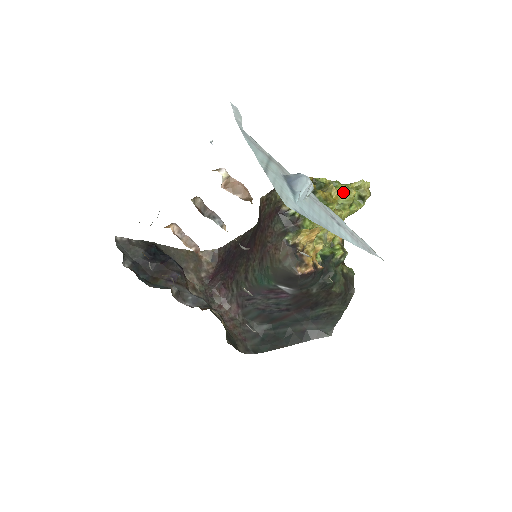
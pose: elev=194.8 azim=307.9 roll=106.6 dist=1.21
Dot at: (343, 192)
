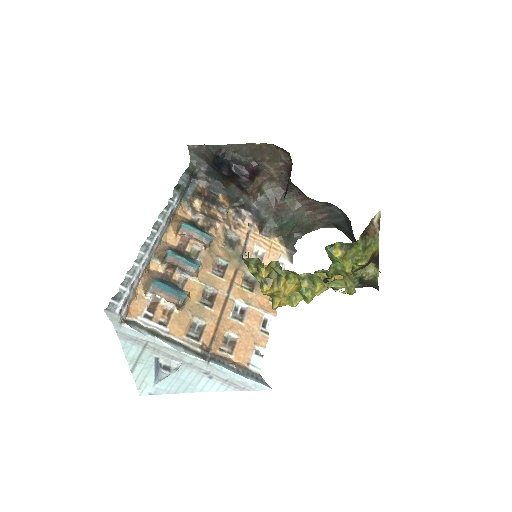
Dot at: (307, 285)
